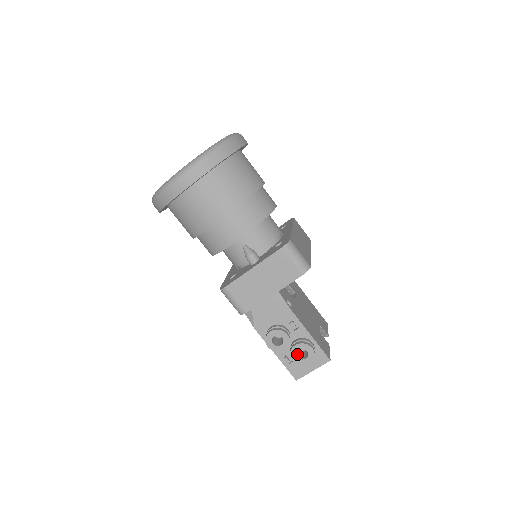
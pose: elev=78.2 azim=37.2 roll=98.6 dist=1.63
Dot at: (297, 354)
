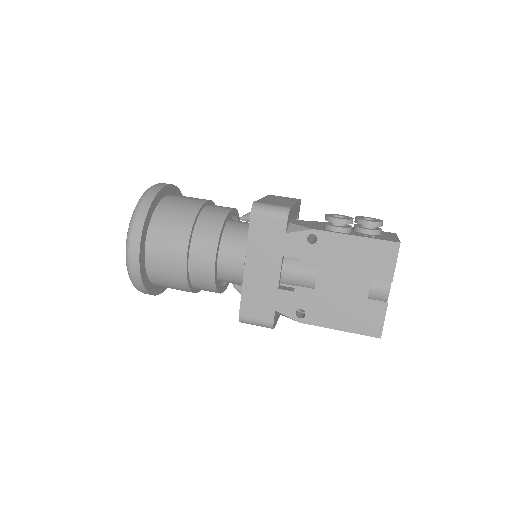
Dot at: occluded
